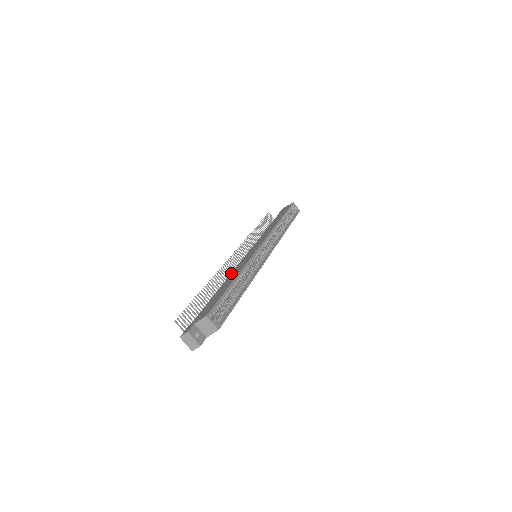
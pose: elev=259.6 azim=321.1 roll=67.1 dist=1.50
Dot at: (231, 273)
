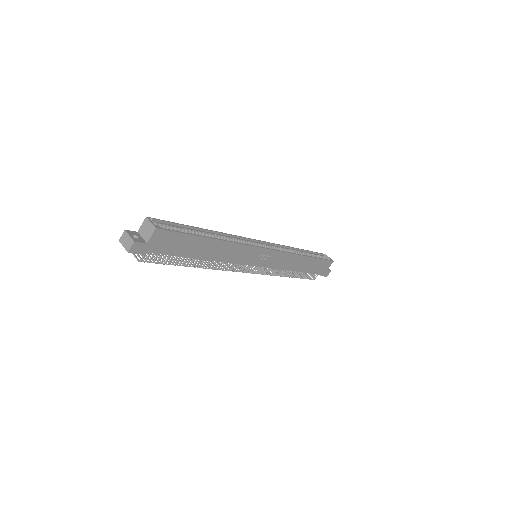
Dot at: occluded
